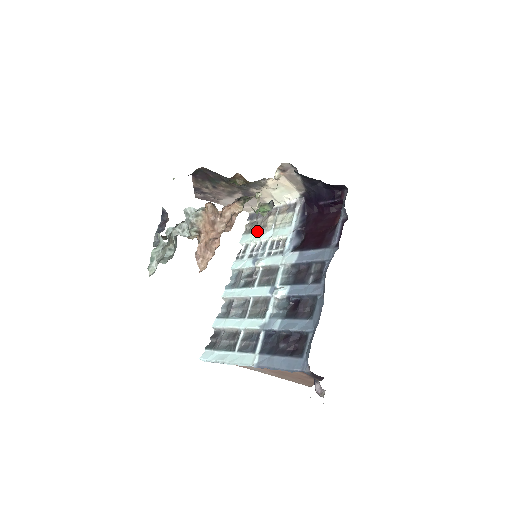
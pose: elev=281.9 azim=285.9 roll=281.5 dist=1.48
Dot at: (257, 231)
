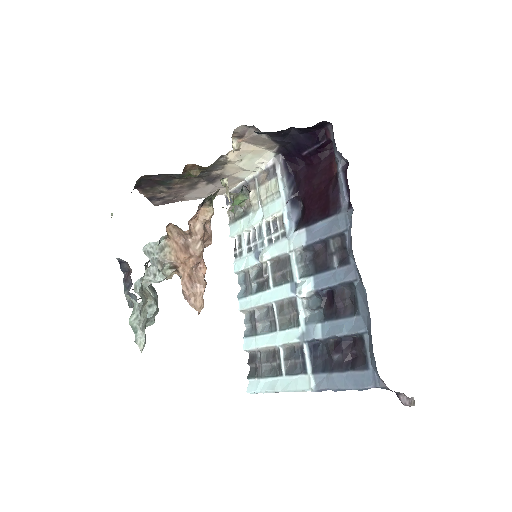
Dot at: (243, 216)
